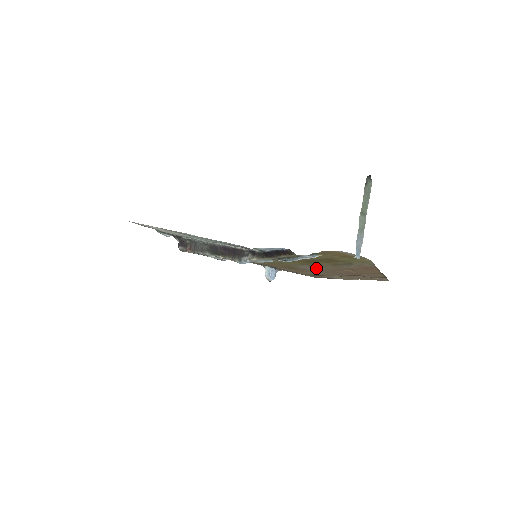
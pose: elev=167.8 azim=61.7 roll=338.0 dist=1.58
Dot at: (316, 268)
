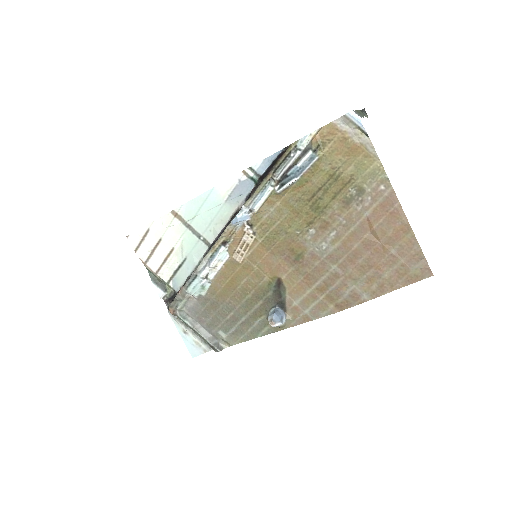
Dot at: (327, 242)
